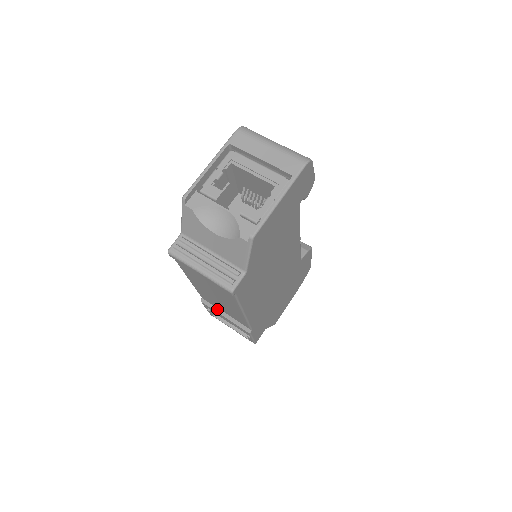
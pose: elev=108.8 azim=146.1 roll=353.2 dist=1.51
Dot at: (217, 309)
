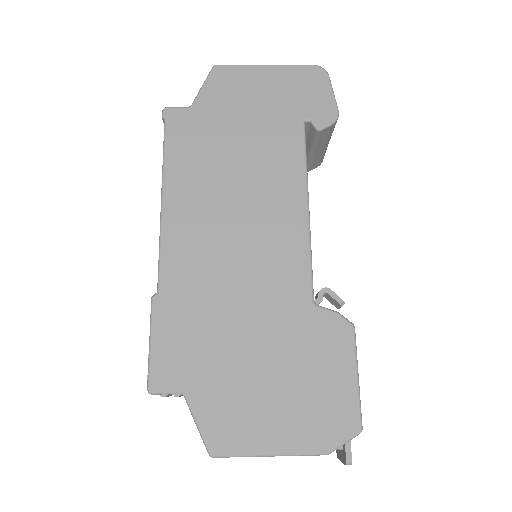
Dot at: occluded
